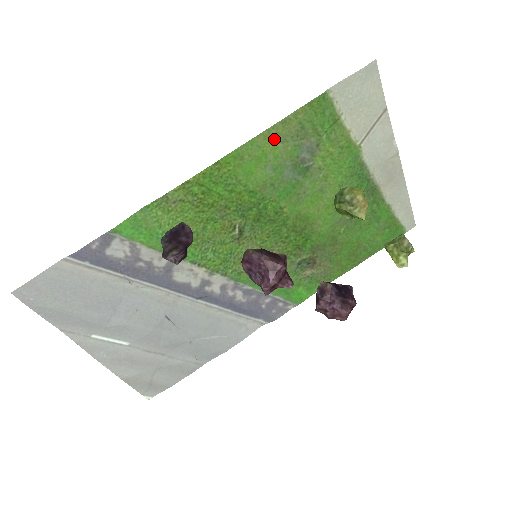
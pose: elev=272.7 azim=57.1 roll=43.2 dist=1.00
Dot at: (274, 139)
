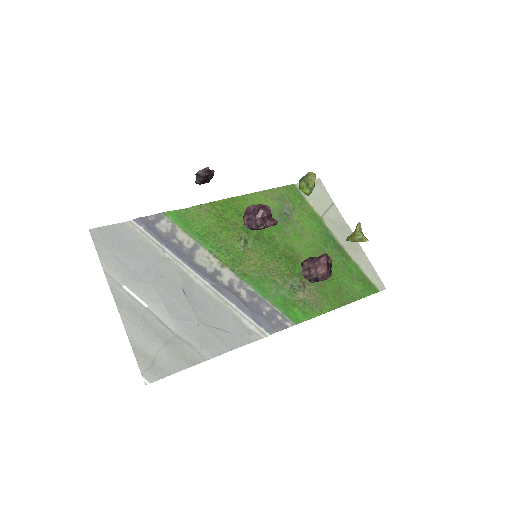
Dot at: (266, 197)
